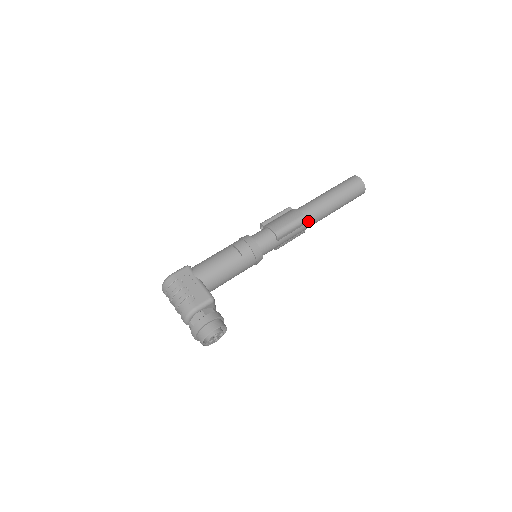
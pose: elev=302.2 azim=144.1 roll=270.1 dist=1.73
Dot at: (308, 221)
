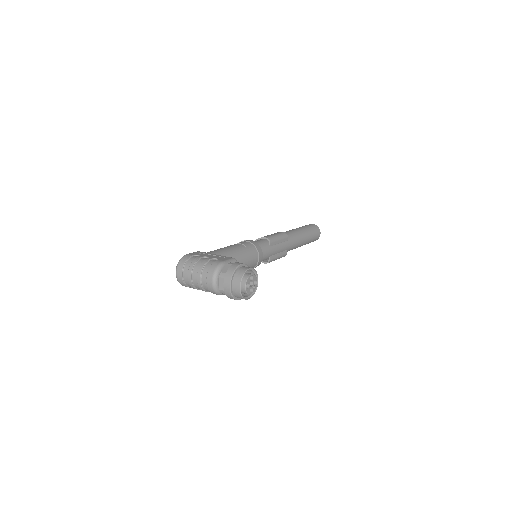
Dot at: (288, 239)
